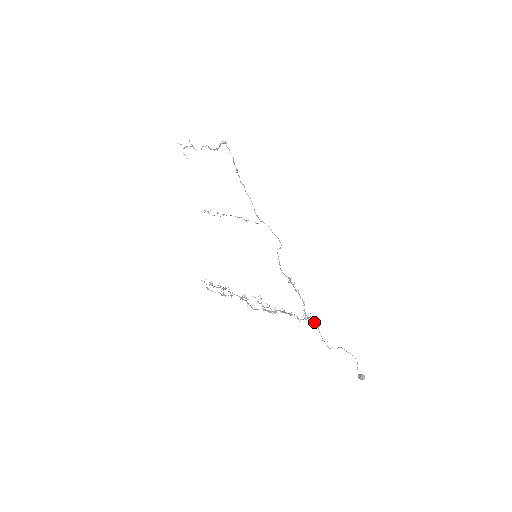
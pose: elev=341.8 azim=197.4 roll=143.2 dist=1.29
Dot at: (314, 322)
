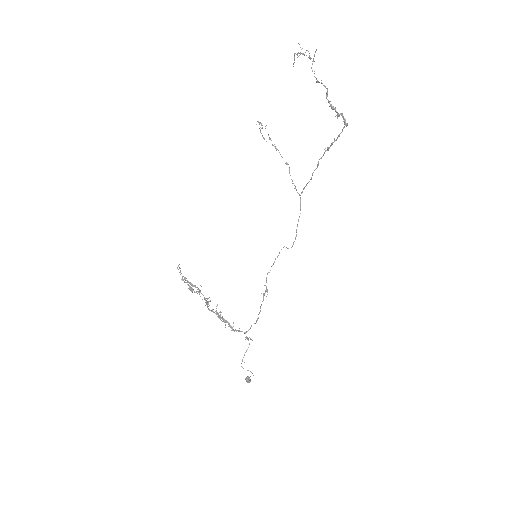
Dot at: (249, 343)
